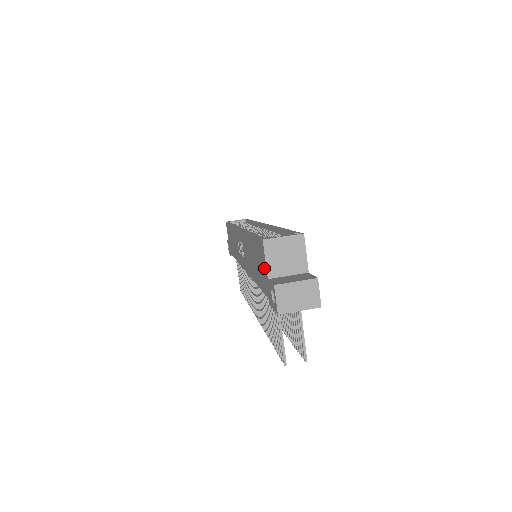
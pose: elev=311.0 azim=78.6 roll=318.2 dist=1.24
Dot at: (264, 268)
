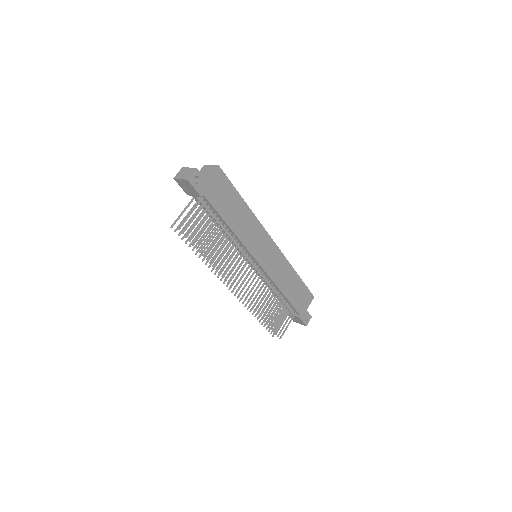
Dot at: occluded
